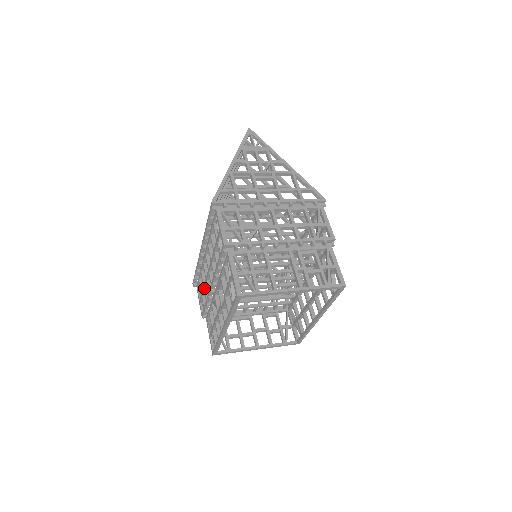
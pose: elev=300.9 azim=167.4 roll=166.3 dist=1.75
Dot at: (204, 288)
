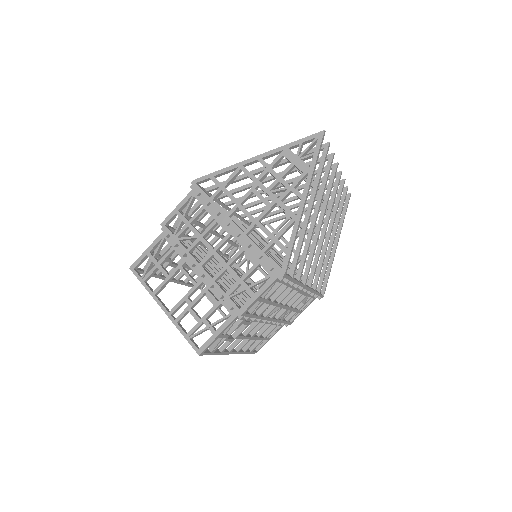
Dot at: occluded
